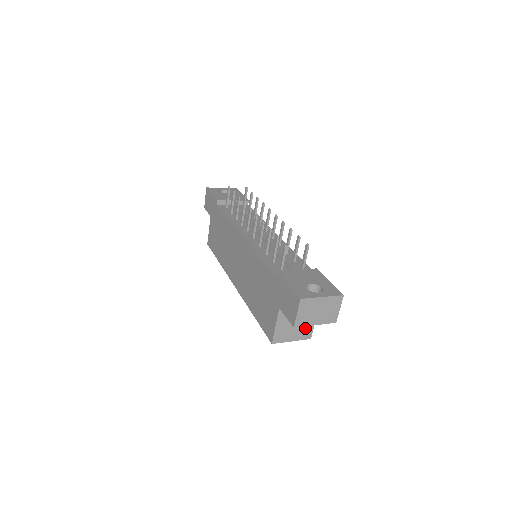
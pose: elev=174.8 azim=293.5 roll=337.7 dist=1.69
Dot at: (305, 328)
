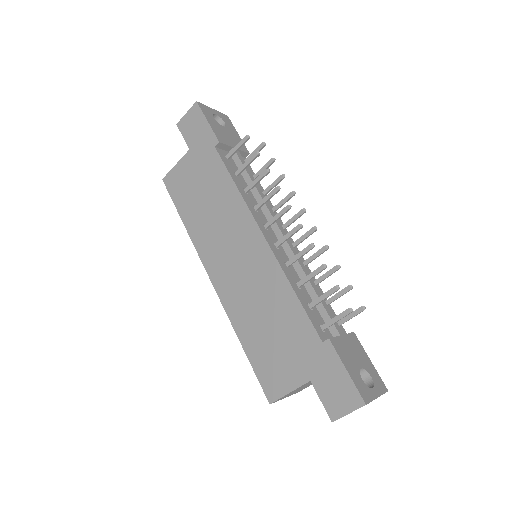
Dot at: (305, 387)
